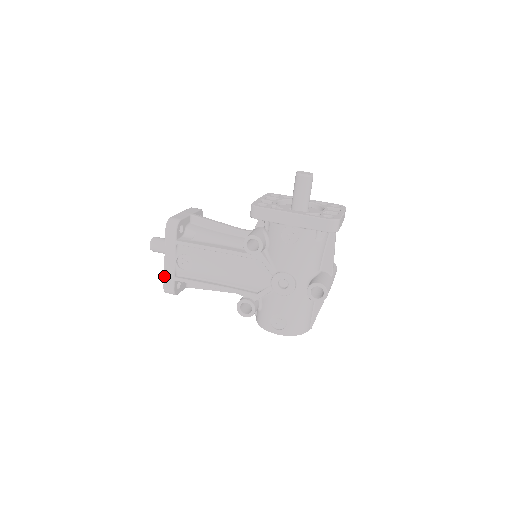
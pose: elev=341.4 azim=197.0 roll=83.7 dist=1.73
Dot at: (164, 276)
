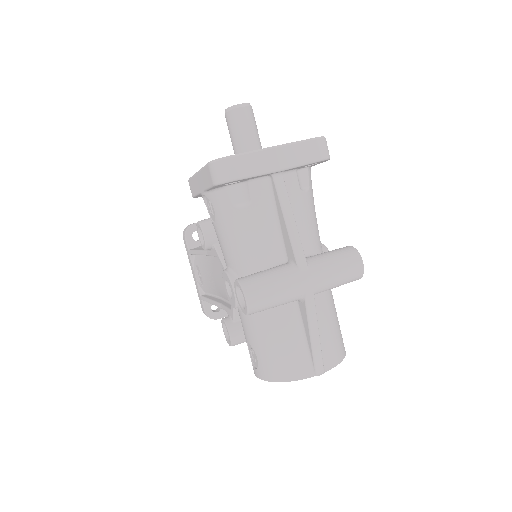
Dot at: (198, 295)
